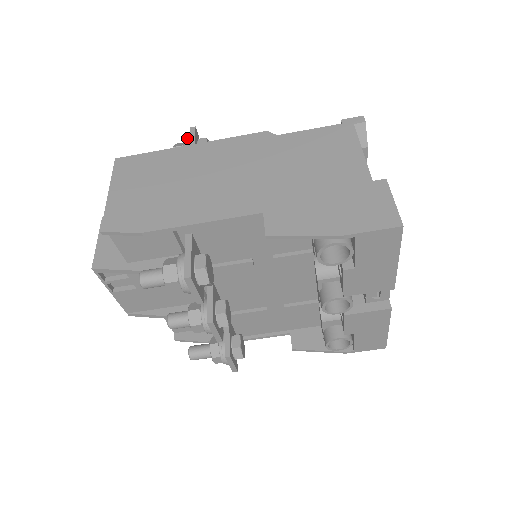
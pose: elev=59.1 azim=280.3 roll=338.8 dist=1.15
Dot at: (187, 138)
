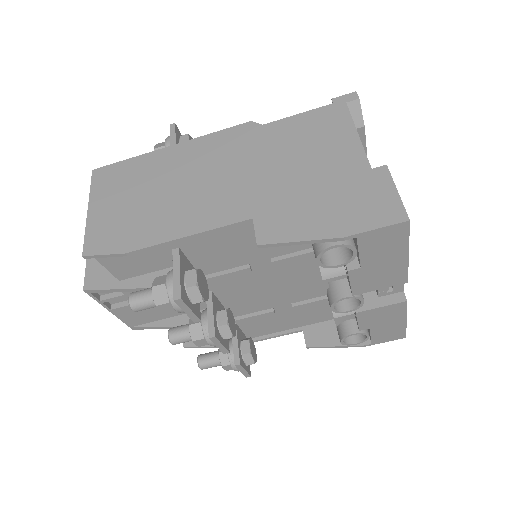
Dot at: (167, 137)
